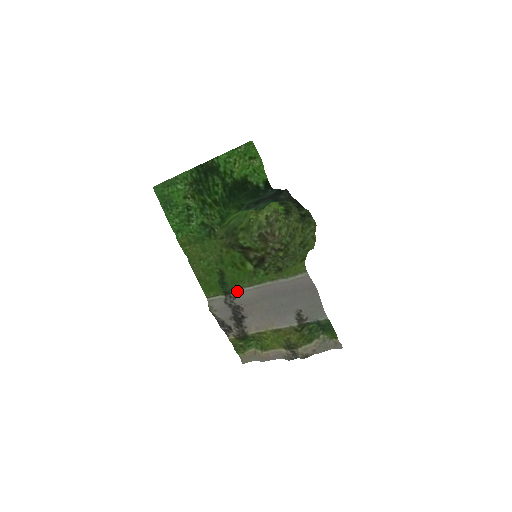
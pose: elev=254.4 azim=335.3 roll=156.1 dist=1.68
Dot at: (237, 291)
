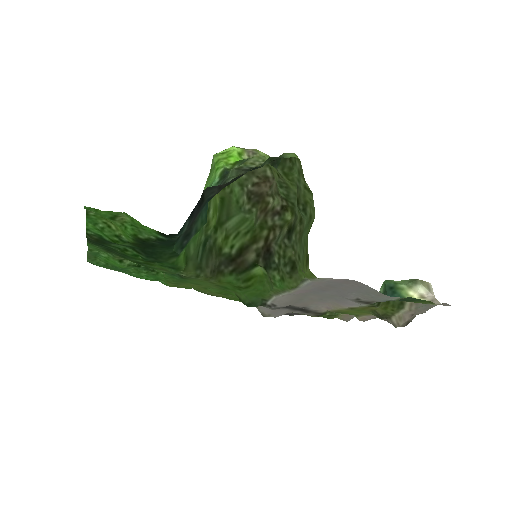
Dot at: (270, 300)
